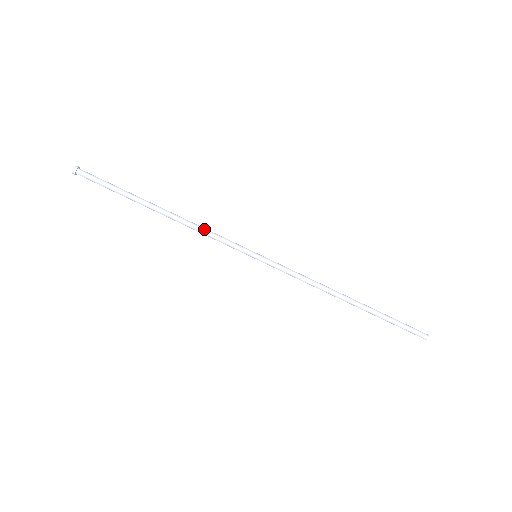
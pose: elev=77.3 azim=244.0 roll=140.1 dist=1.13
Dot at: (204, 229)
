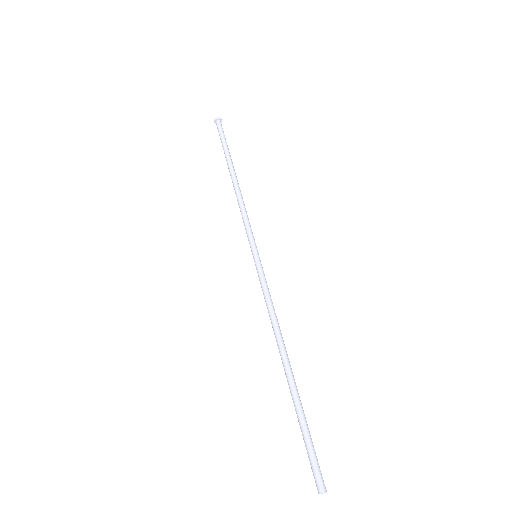
Dot at: occluded
